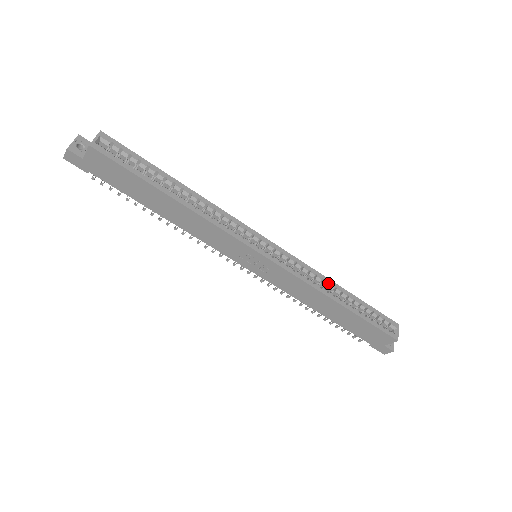
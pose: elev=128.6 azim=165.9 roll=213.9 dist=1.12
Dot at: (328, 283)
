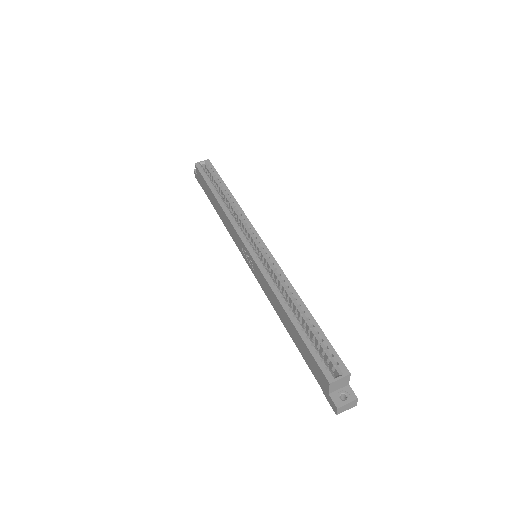
Dot at: (293, 293)
